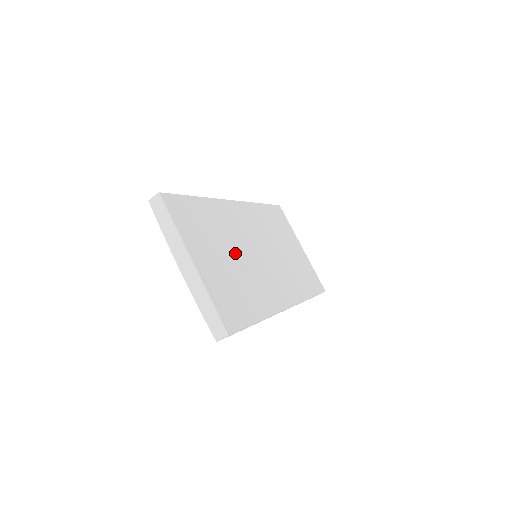
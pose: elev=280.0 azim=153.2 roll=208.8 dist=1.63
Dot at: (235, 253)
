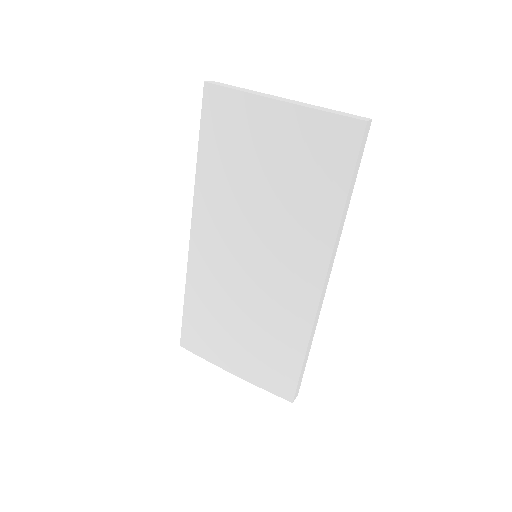
Dot at: occluded
